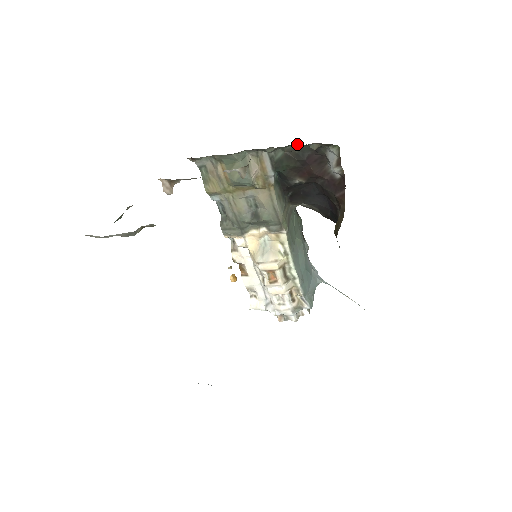
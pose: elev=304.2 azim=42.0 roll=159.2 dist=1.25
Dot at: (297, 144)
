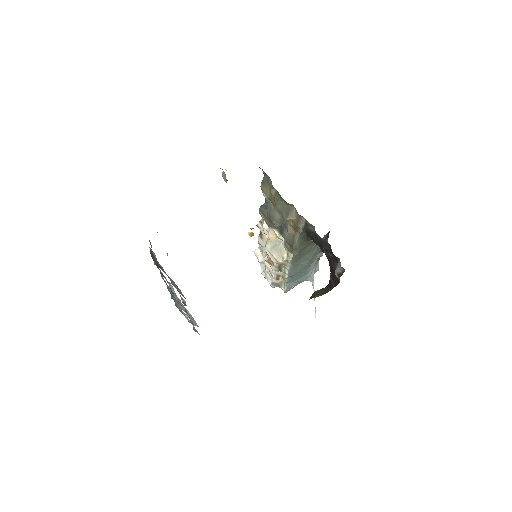
Dot at: occluded
